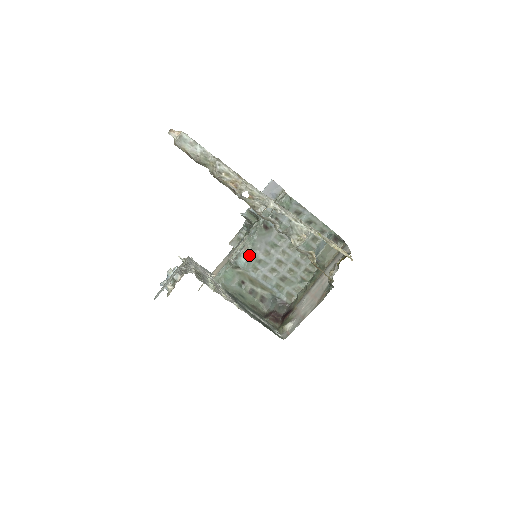
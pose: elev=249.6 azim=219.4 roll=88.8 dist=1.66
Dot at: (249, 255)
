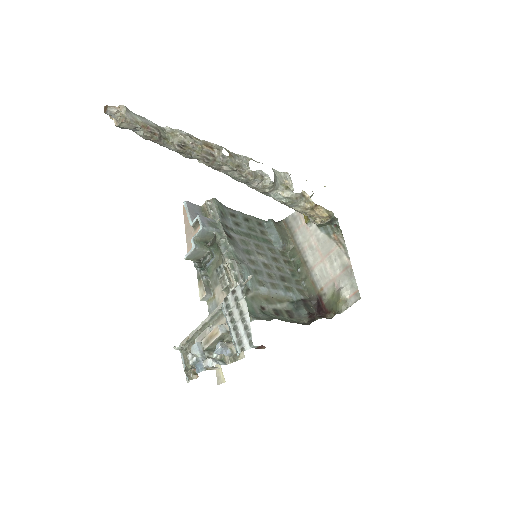
Dot at: (245, 268)
